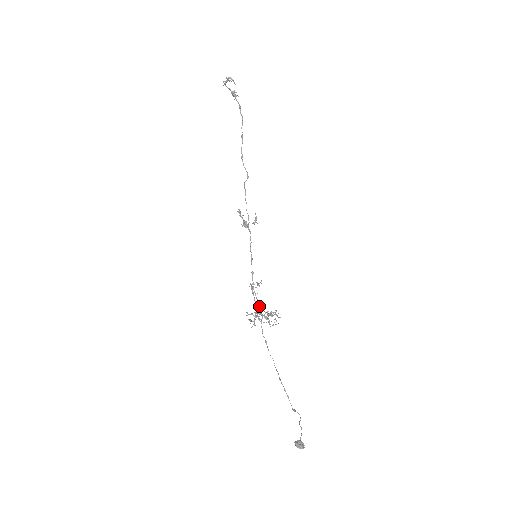
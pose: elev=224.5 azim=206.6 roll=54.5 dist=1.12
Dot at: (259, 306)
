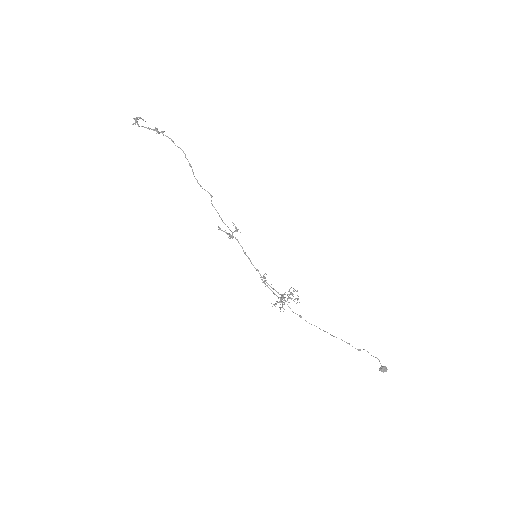
Dot at: (278, 293)
